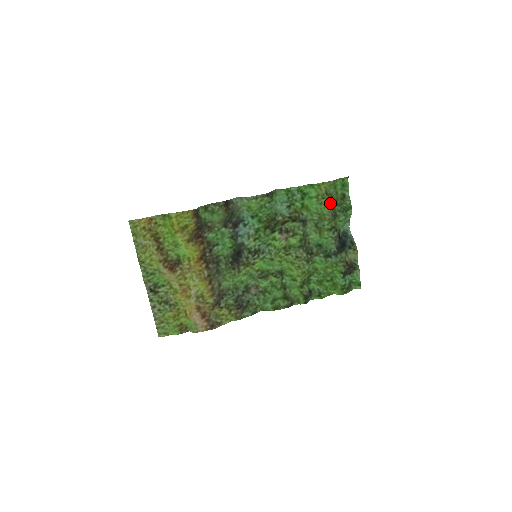
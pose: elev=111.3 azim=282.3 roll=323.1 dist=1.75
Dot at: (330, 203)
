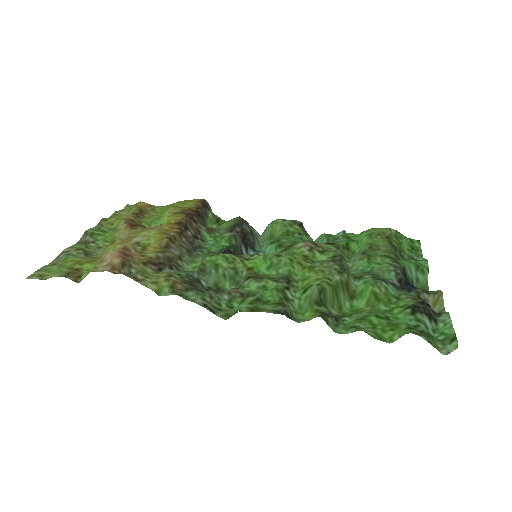
Dot at: (389, 241)
